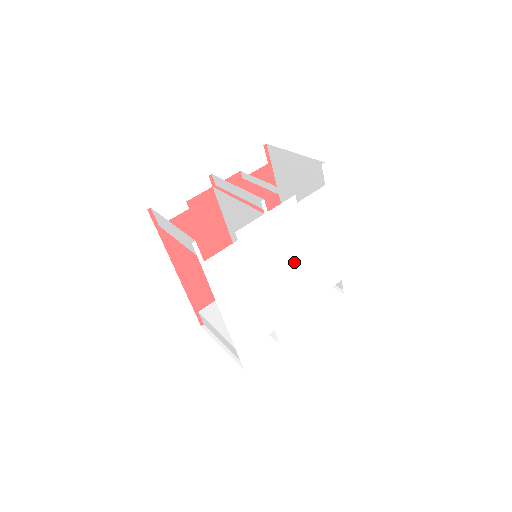
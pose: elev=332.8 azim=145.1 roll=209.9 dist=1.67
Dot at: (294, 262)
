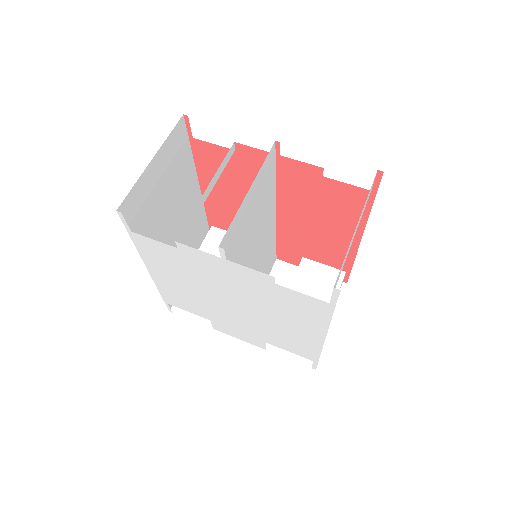
Dot at: (252, 309)
